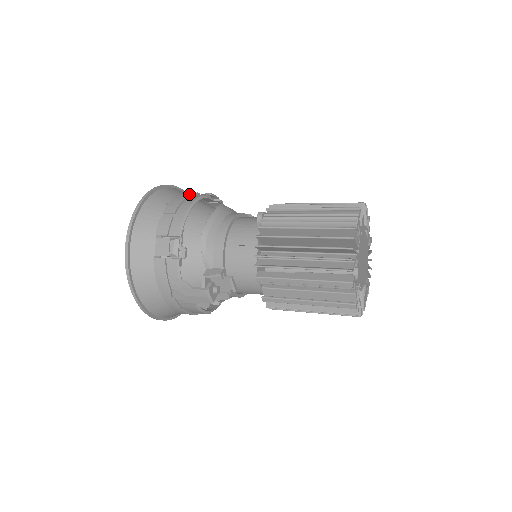
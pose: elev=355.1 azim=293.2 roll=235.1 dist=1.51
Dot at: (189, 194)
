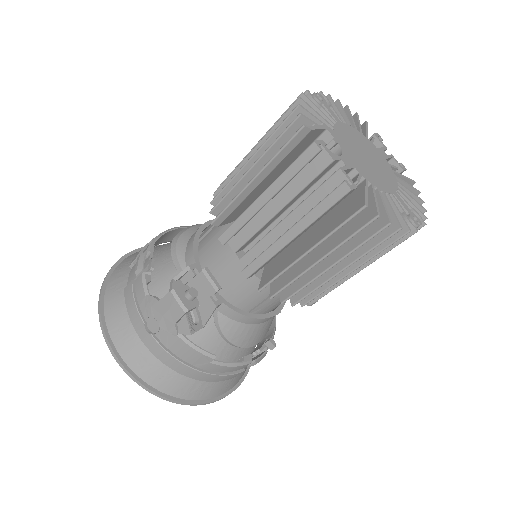
Dot at: occluded
